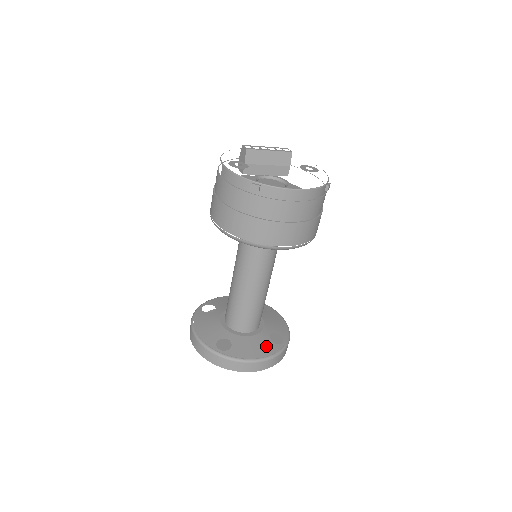
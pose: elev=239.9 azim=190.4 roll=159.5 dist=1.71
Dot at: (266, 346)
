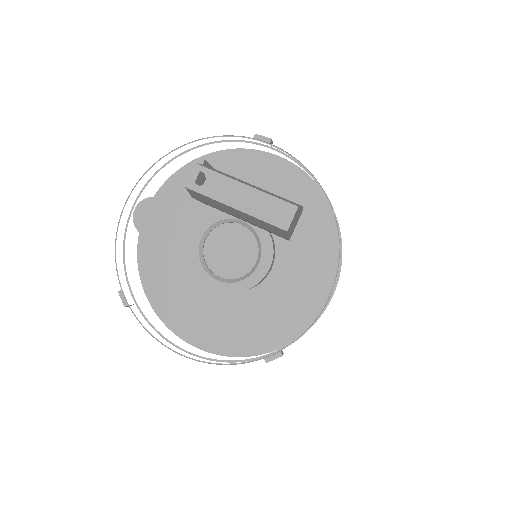
Dot at: occluded
